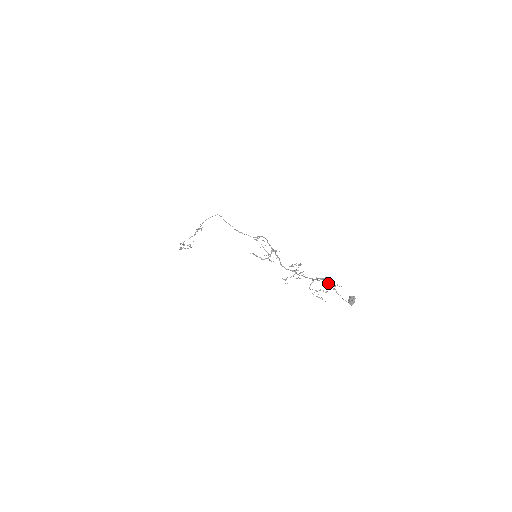
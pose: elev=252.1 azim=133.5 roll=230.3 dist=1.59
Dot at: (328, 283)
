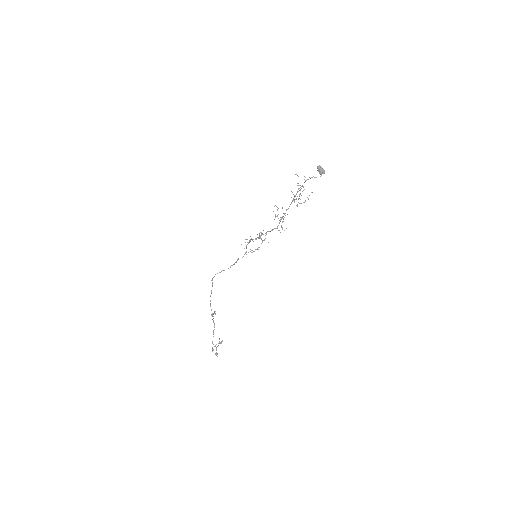
Dot at: occluded
